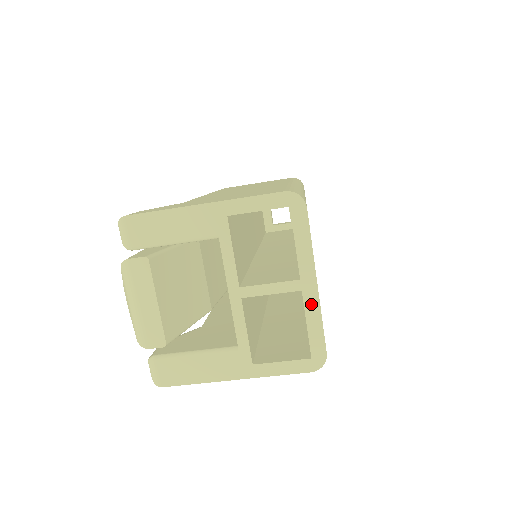
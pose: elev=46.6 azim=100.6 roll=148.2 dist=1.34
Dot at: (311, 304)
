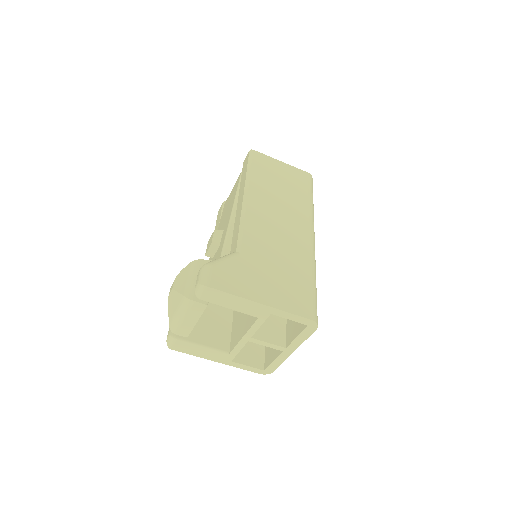
Dot at: (283, 357)
